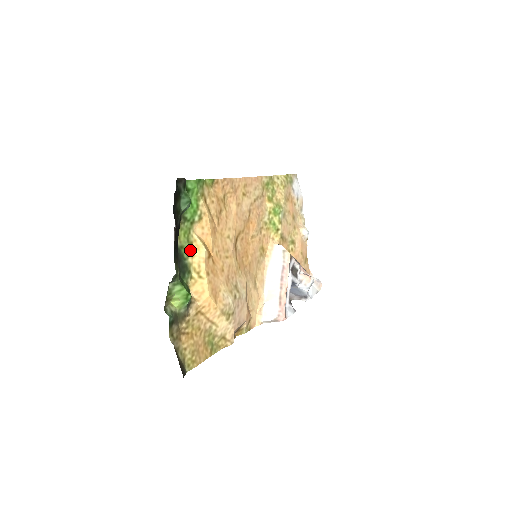
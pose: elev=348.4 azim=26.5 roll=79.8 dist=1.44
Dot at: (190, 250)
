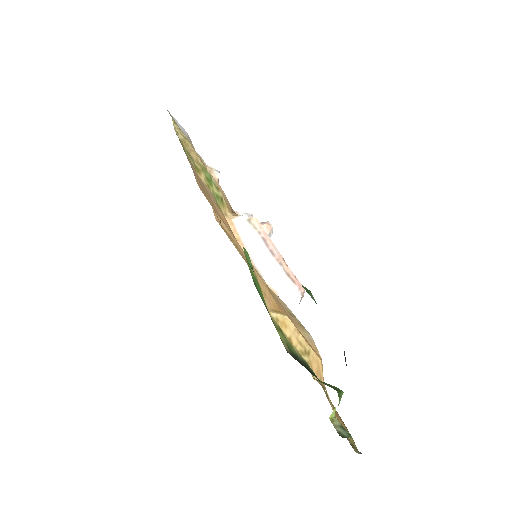
Dot at: (286, 338)
